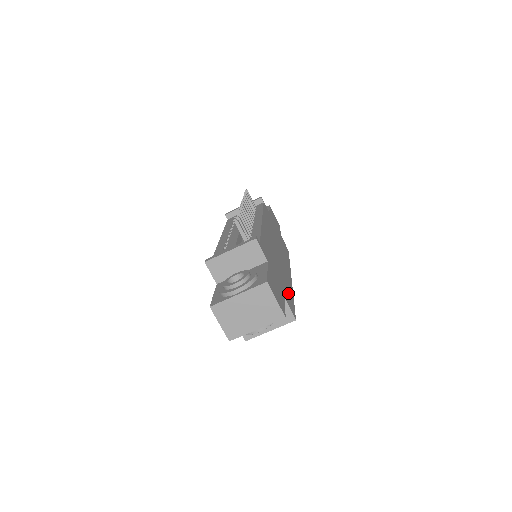
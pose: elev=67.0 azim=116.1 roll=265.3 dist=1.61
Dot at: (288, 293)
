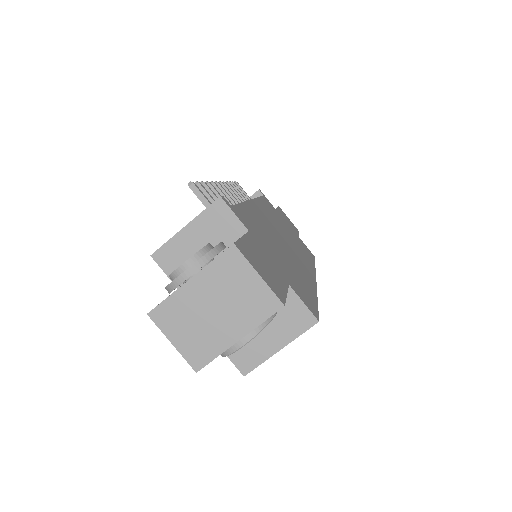
Dot at: (302, 286)
